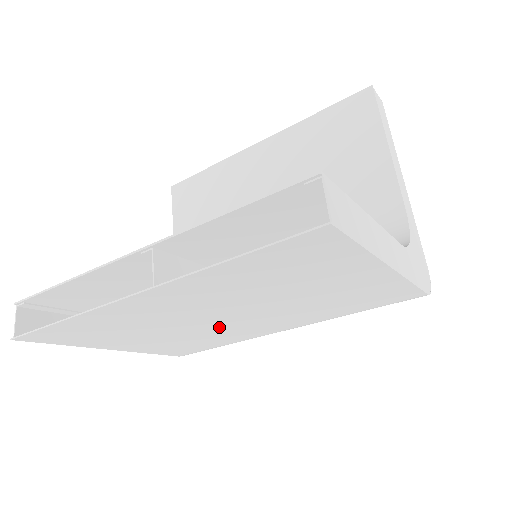
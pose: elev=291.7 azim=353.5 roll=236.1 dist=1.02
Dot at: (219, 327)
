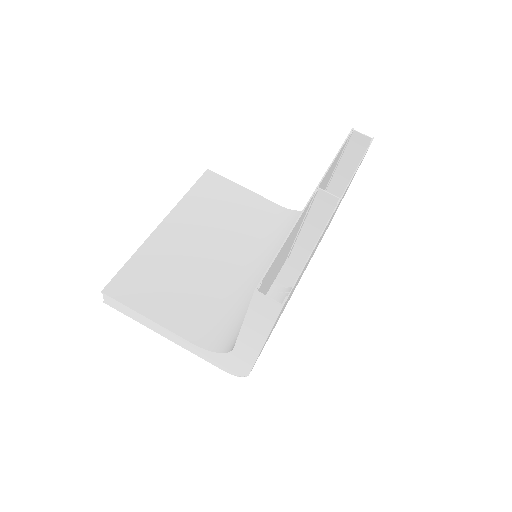
Dot at: (298, 281)
